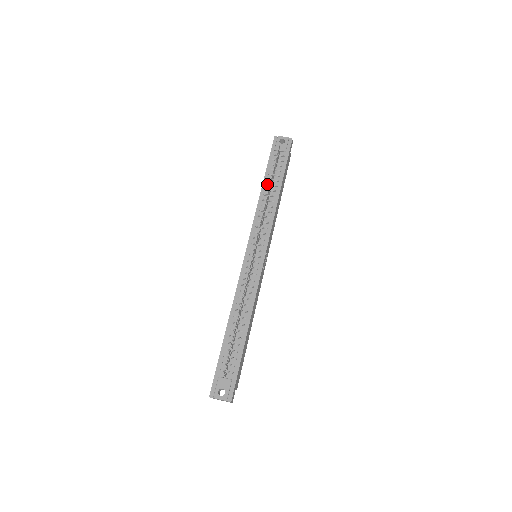
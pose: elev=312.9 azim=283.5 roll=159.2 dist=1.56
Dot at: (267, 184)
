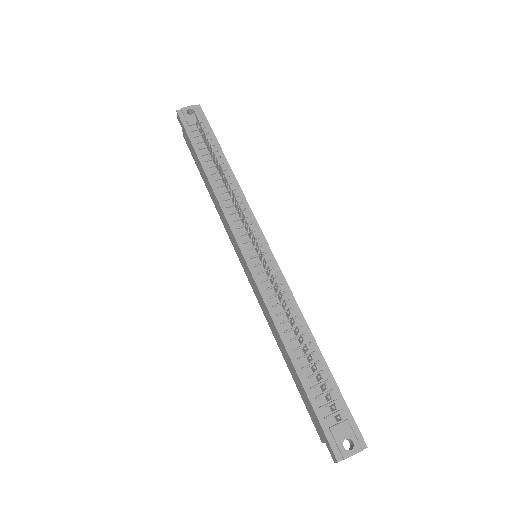
Dot at: (209, 166)
